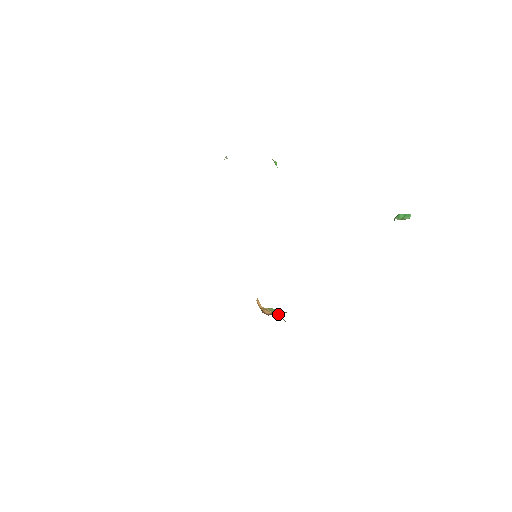
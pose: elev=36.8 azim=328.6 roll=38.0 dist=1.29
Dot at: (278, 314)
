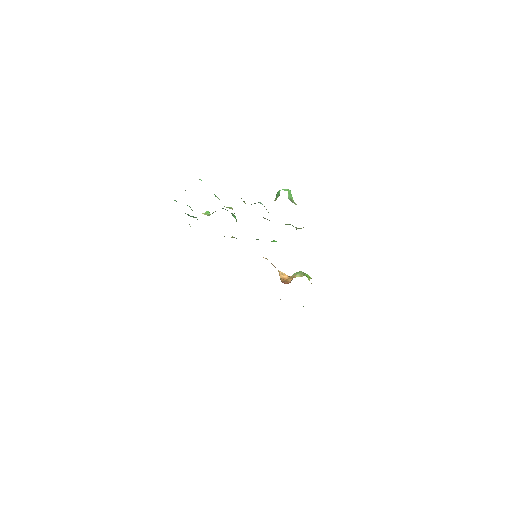
Dot at: (300, 275)
